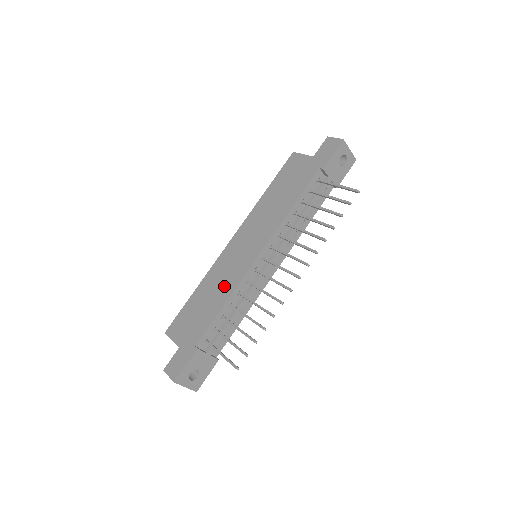
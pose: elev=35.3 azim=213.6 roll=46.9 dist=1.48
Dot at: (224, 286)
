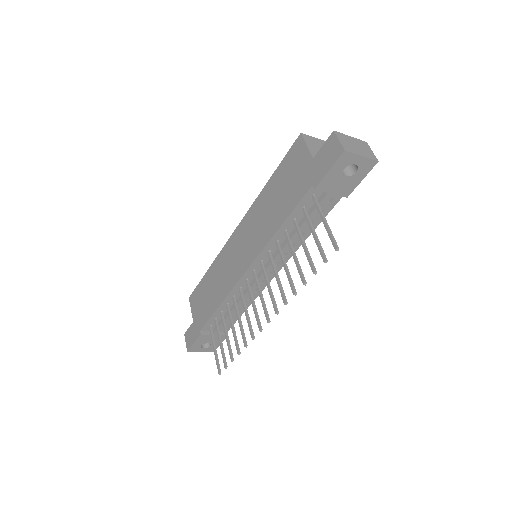
Dot at: (222, 285)
